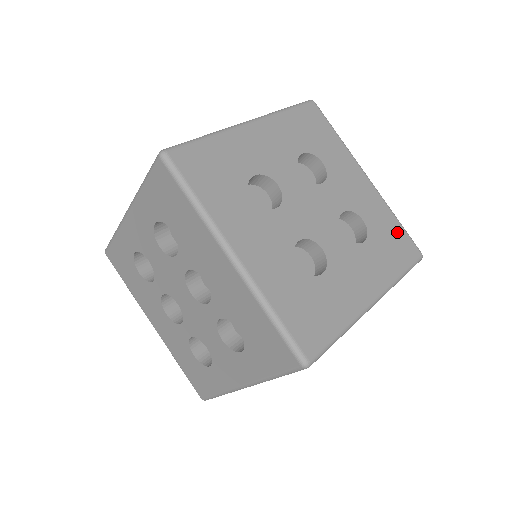
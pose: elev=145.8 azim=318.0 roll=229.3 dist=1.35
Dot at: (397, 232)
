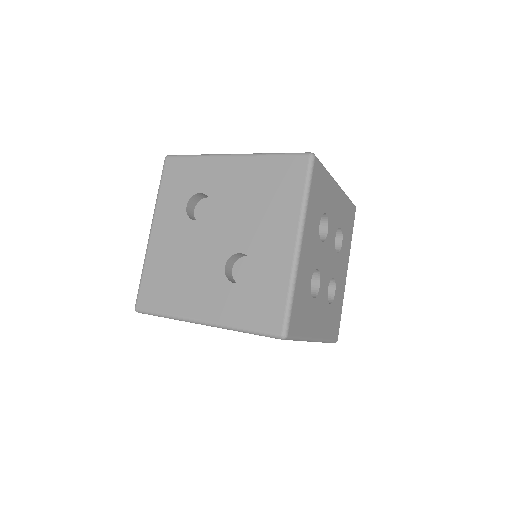
Dot at: (349, 210)
